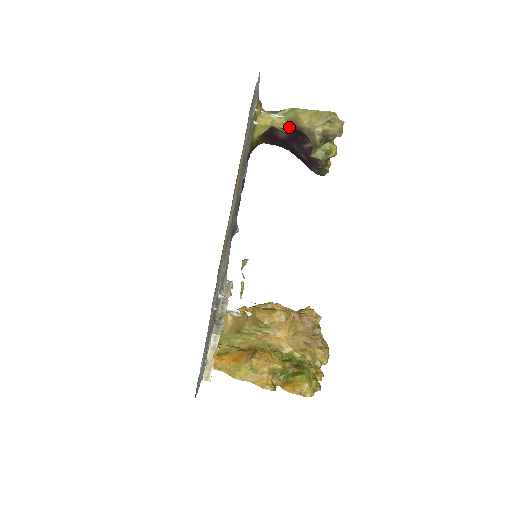
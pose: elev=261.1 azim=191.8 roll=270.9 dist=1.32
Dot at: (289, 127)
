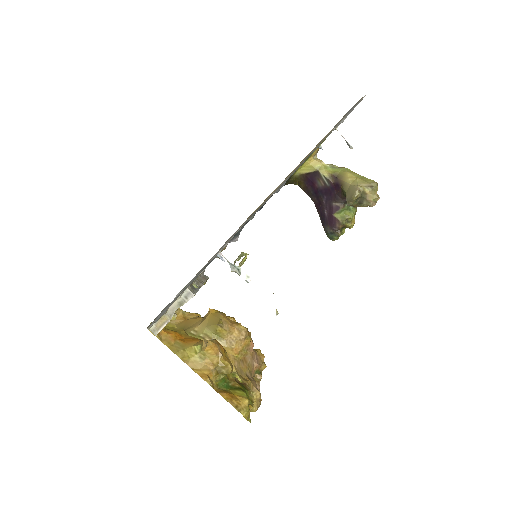
Dot at: (332, 179)
